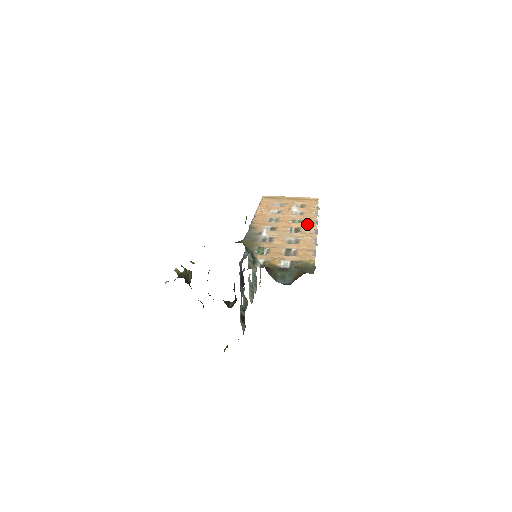
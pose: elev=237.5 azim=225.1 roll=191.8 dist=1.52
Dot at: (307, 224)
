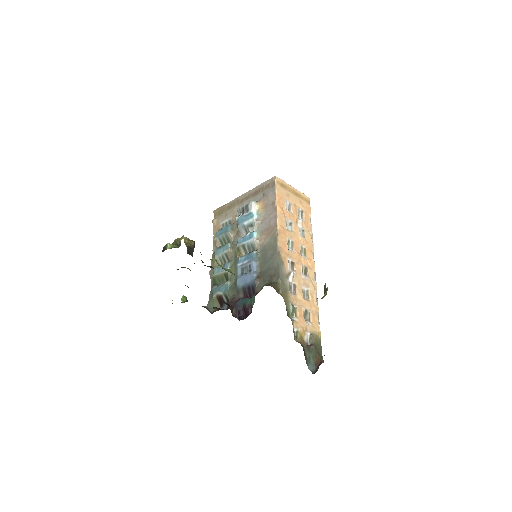
Dot at: (310, 261)
